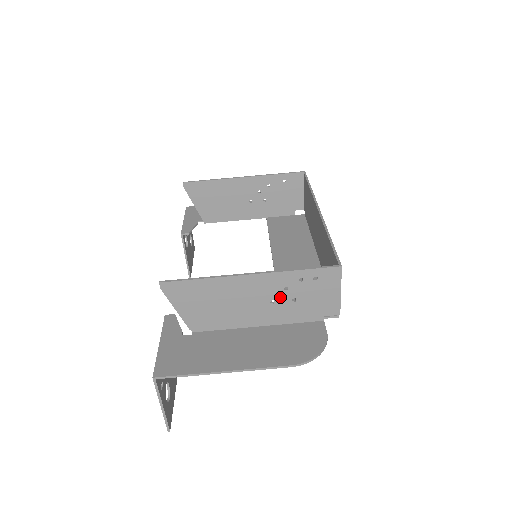
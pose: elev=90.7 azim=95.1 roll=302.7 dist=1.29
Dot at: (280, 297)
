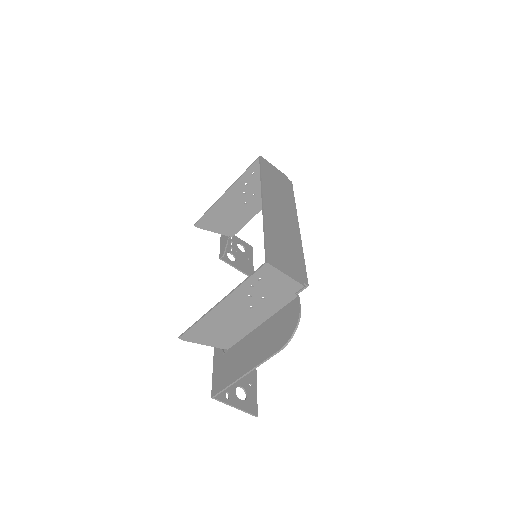
Dot at: (252, 302)
